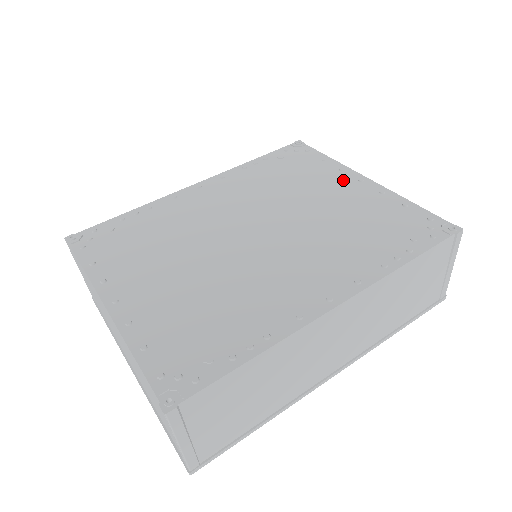
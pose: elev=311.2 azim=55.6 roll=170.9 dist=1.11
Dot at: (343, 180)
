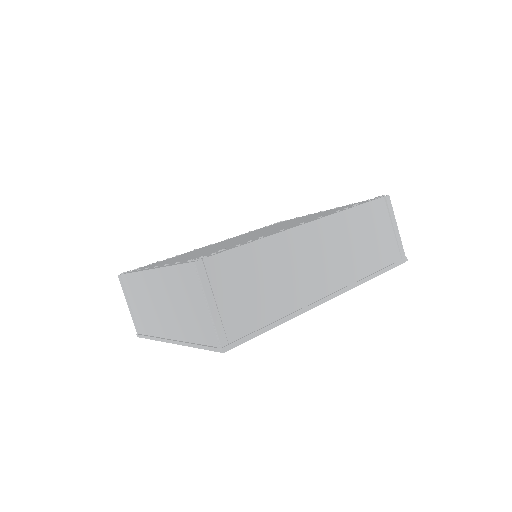
Dot at: occluded
